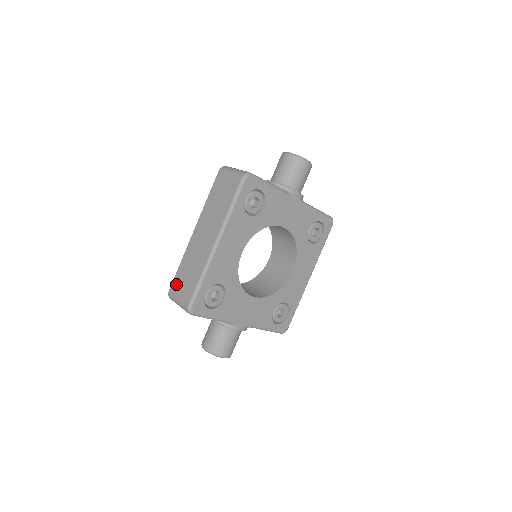
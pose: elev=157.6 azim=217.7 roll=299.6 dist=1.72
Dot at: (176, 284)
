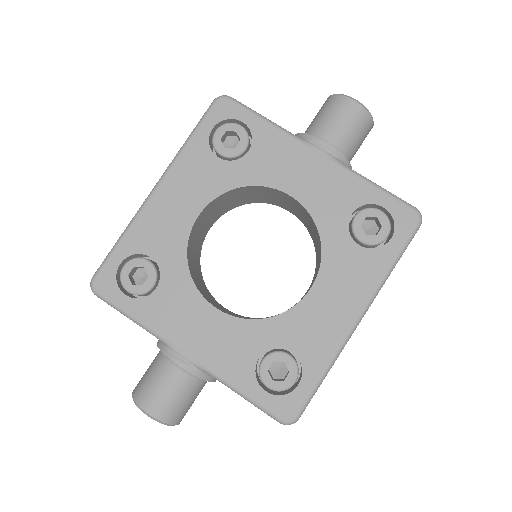
Dot at: occluded
